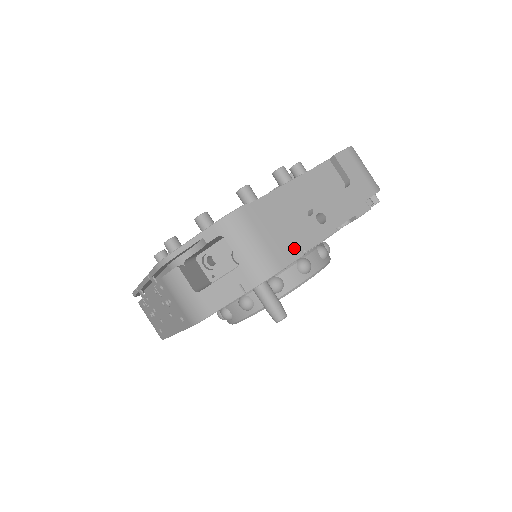
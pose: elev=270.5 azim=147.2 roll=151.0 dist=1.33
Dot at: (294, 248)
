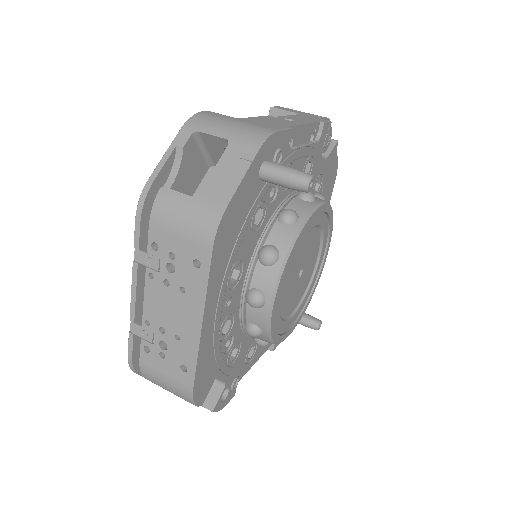
Dot at: (278, 125)
